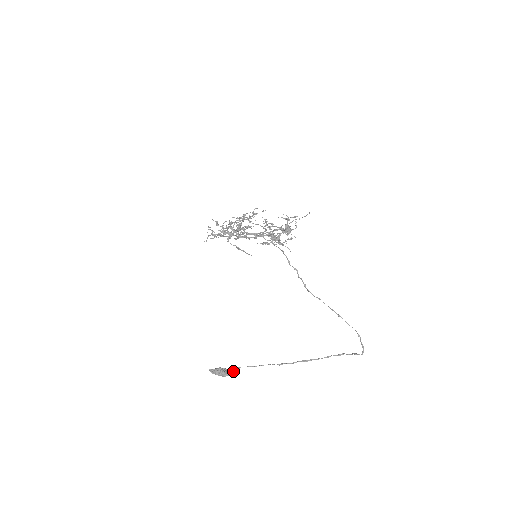
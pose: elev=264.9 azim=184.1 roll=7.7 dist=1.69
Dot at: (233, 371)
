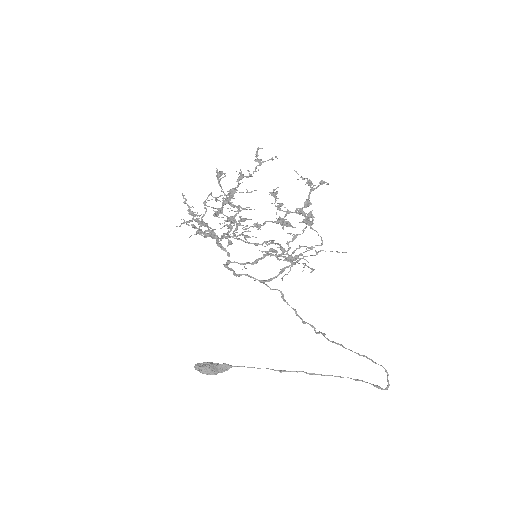
Dot at: (223, 366)
